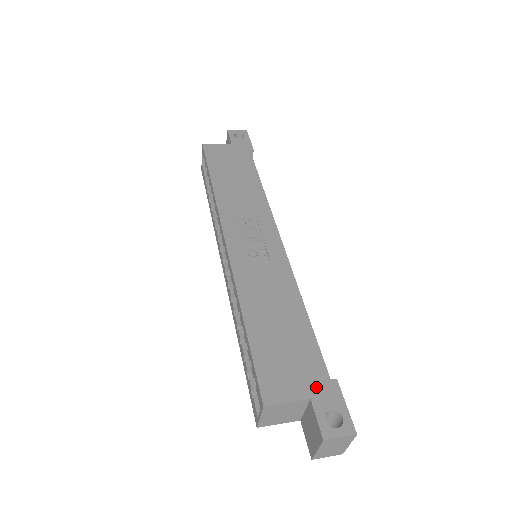
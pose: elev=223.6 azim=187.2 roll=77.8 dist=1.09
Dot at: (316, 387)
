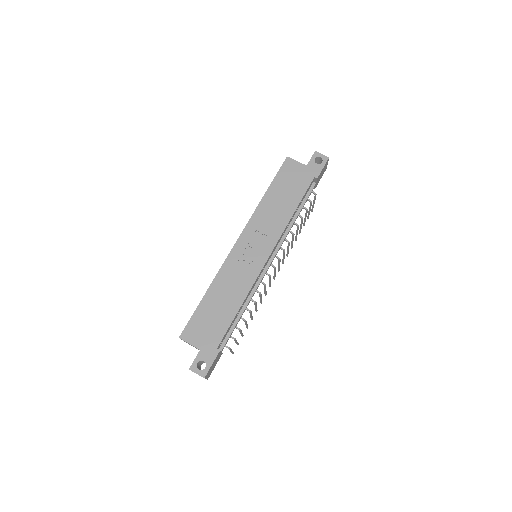
Dot at: (207, 347)
